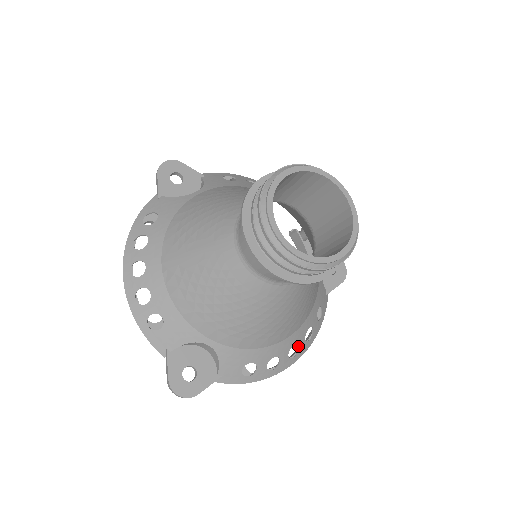
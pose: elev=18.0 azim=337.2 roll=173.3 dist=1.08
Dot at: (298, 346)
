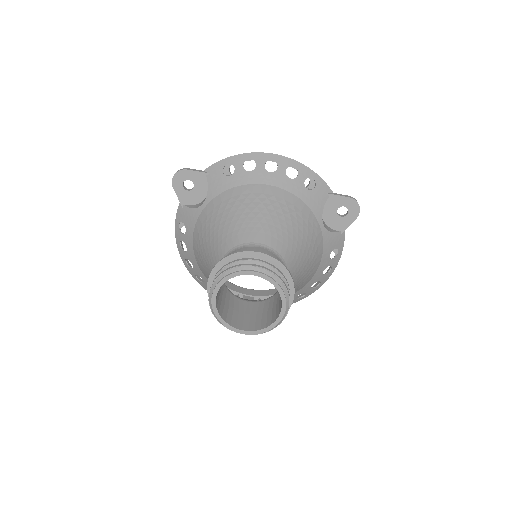
Dot at: occluded
